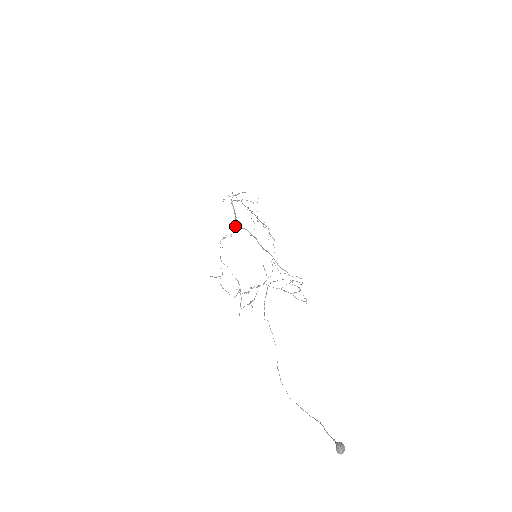
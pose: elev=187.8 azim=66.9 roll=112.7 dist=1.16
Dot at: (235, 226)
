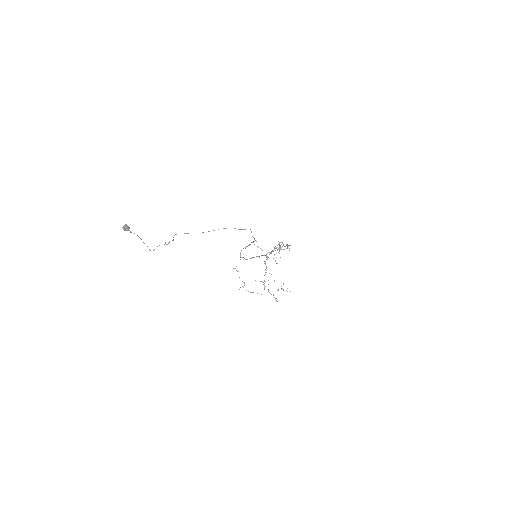
Dot at: occluded
